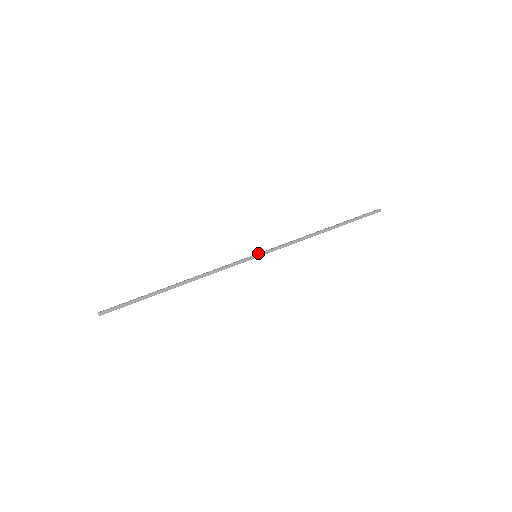
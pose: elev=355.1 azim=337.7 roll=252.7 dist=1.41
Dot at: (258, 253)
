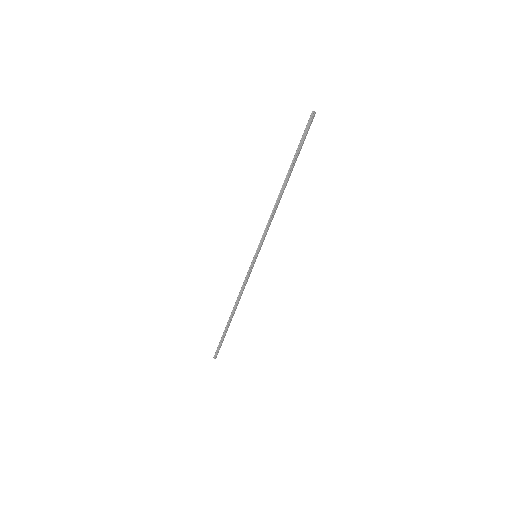
Dot at: (255, 254)
